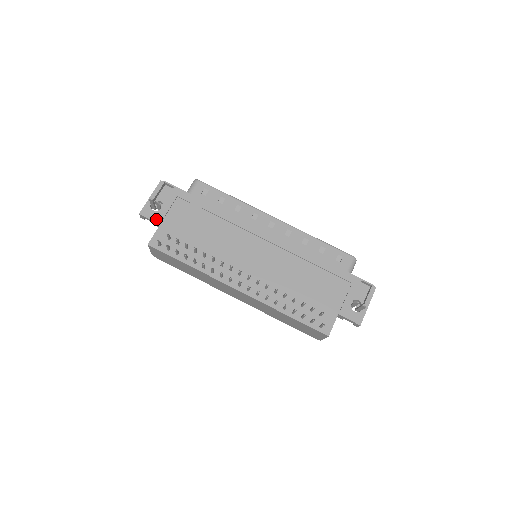
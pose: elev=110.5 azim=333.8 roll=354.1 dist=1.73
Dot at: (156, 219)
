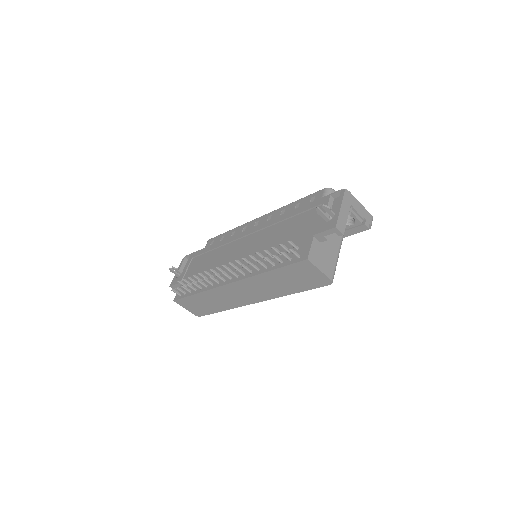
Dot at: occluded
